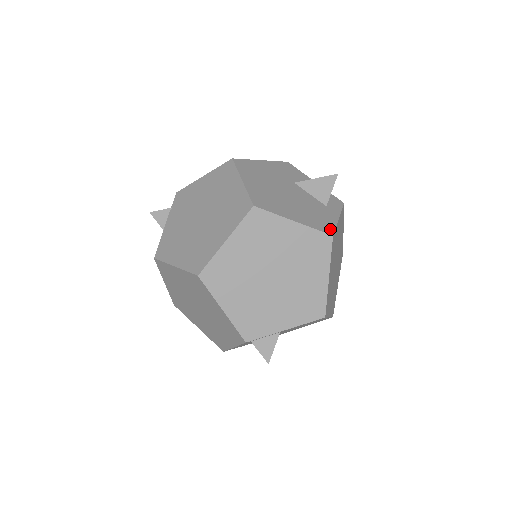
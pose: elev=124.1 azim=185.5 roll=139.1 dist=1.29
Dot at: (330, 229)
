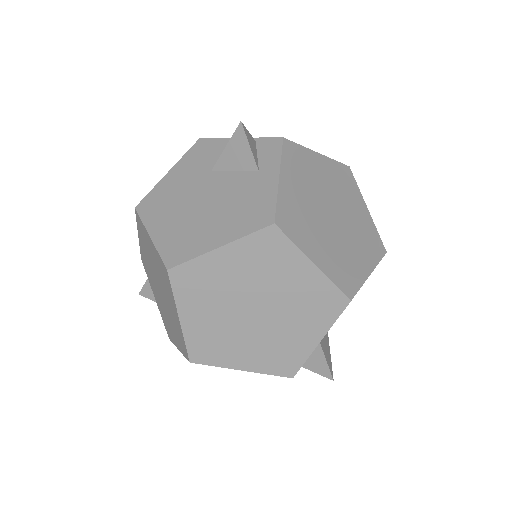
Dot at: (269, 214)
